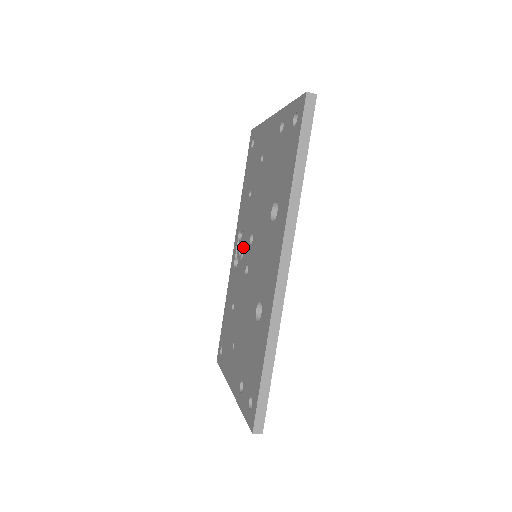
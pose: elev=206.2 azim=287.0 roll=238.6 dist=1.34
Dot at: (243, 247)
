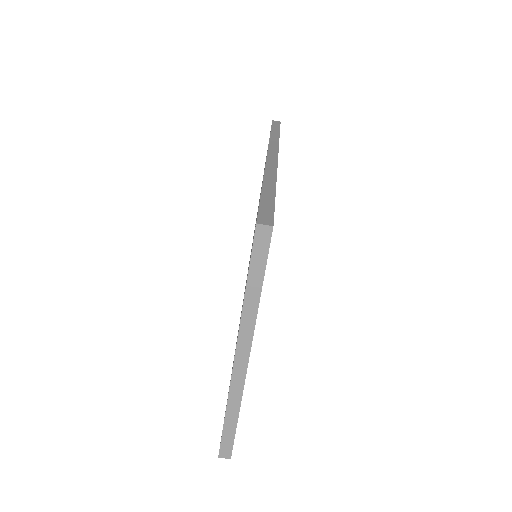
Dot at: occluded
